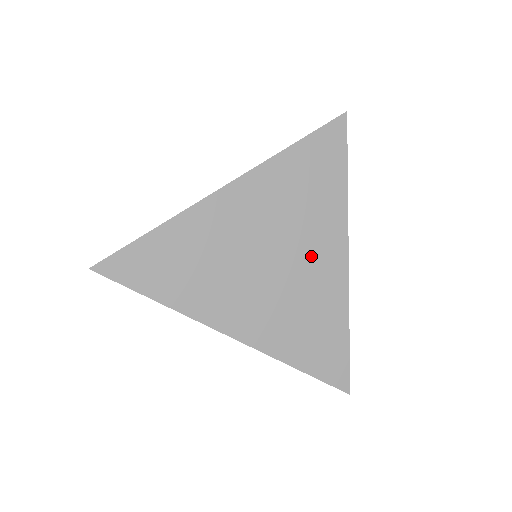
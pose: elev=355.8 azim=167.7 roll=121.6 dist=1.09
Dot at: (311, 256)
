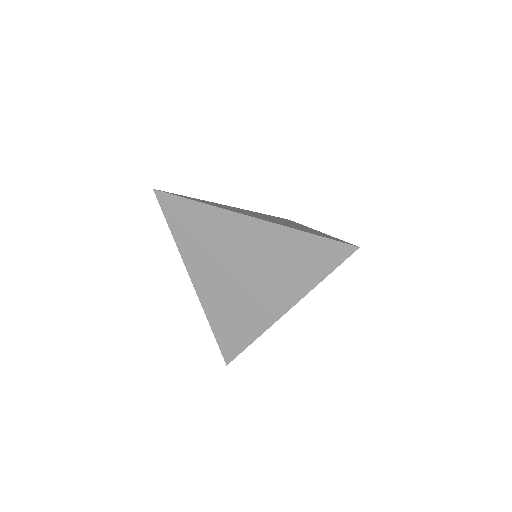
Dot at: (265, 293)
